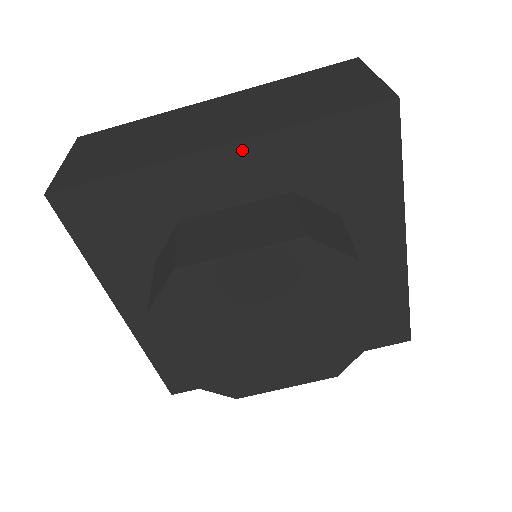
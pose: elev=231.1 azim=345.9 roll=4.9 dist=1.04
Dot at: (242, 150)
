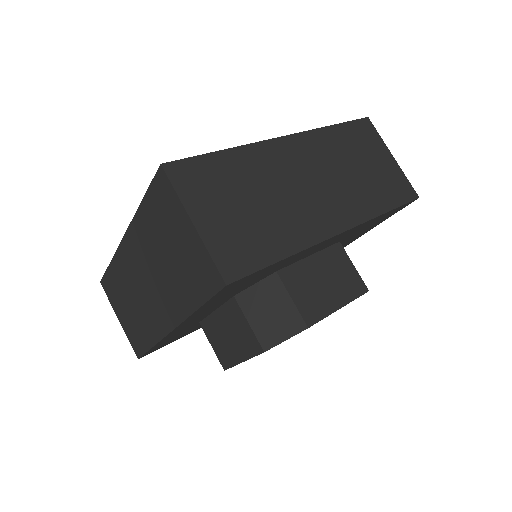
Dot at: (349, 231)
